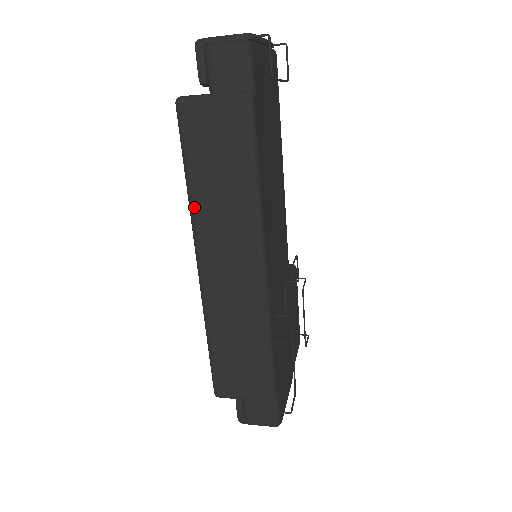
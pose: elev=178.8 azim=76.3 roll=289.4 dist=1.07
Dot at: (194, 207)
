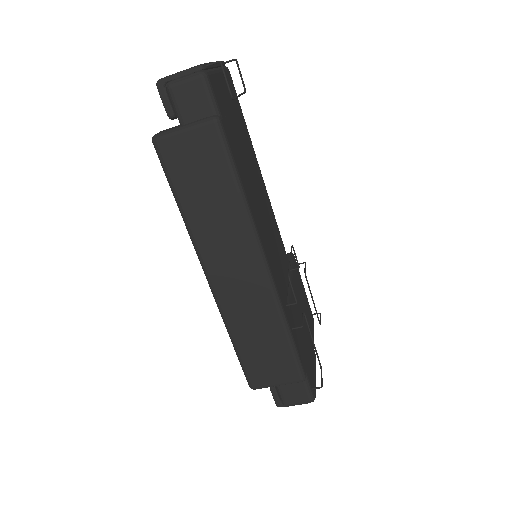
Dot at: (191, 228)
